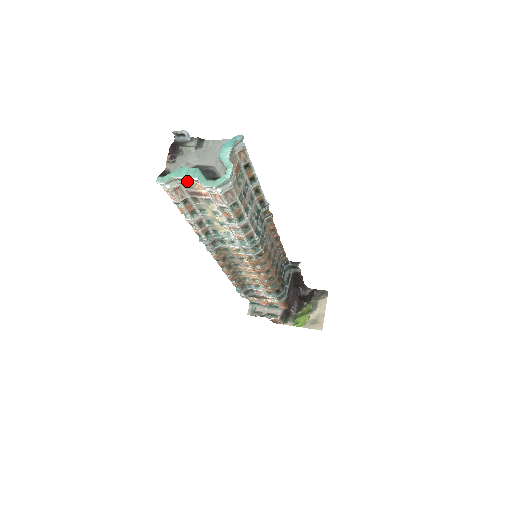
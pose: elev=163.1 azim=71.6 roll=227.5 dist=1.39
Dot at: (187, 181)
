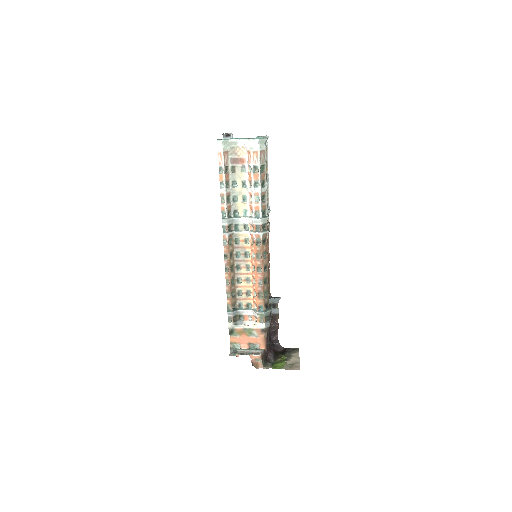
Dot at: (235, 147)
